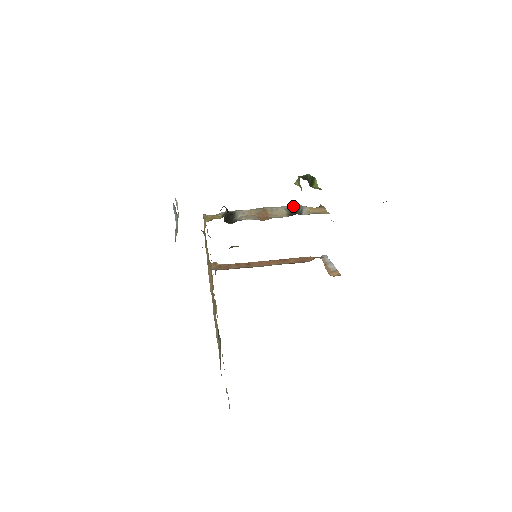
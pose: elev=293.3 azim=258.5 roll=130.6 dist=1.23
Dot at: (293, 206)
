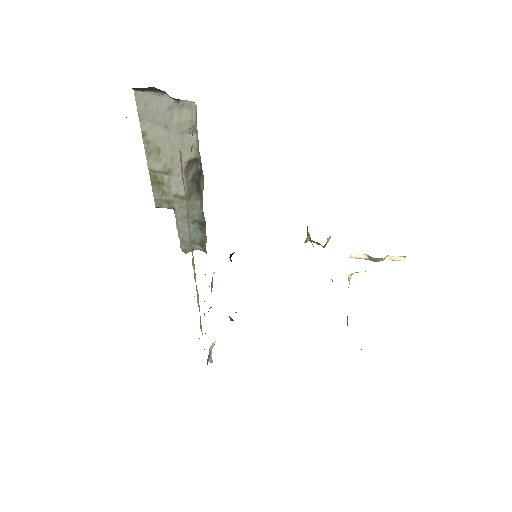
Dot at: occluded
